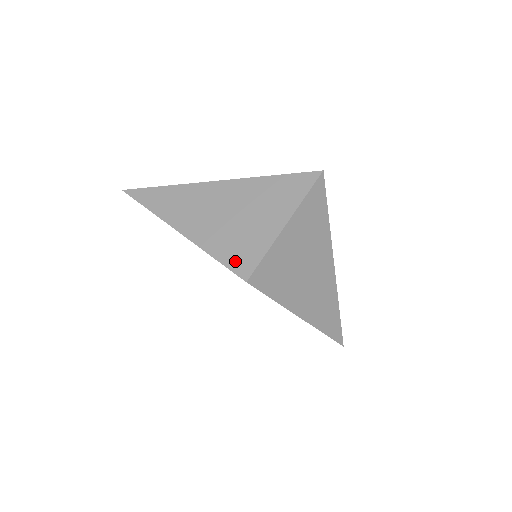
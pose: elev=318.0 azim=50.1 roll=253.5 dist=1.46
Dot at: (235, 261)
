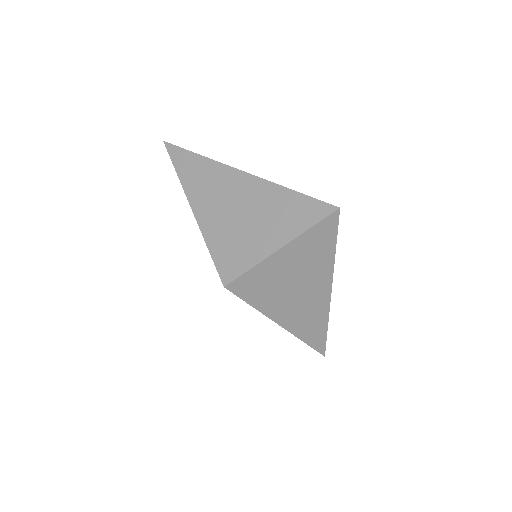
Dot at: (223, 262)
